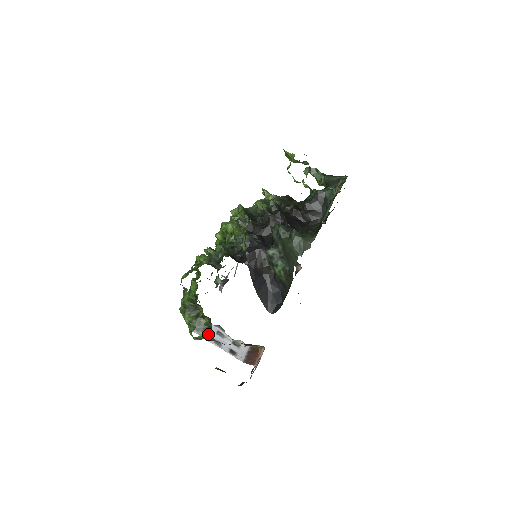
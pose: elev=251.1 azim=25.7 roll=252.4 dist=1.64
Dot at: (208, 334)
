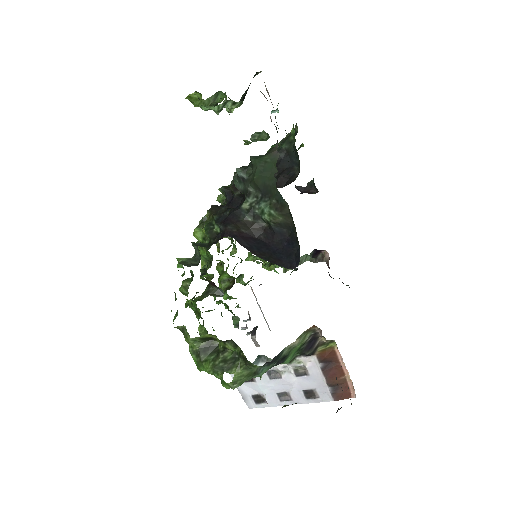
Dot at: (243, 365)
